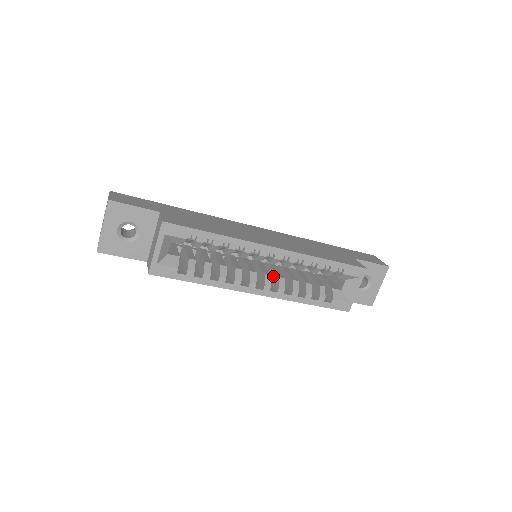
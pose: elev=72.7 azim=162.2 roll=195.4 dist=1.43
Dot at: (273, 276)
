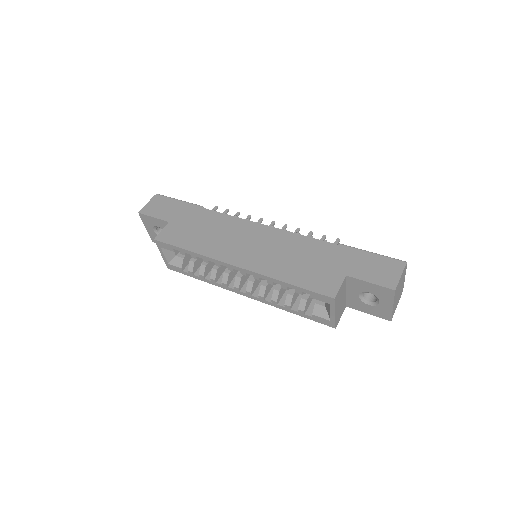
Dot at: occluded
